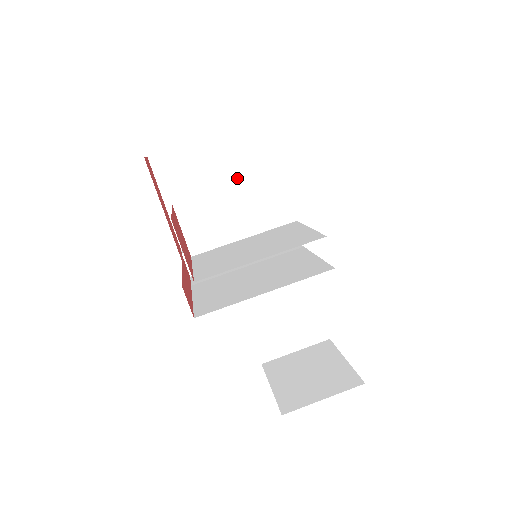
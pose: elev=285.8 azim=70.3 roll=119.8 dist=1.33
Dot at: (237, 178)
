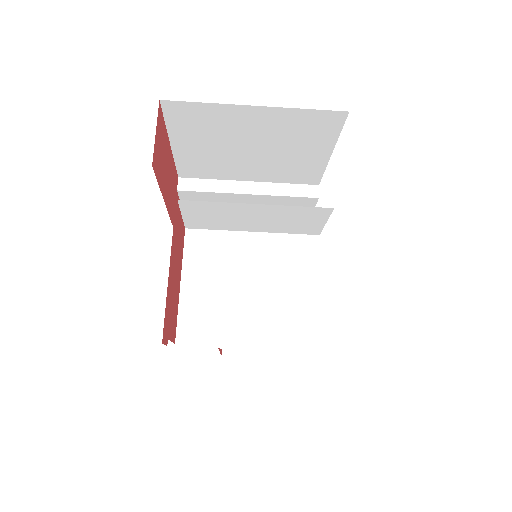
Dot at: (280, 148)
